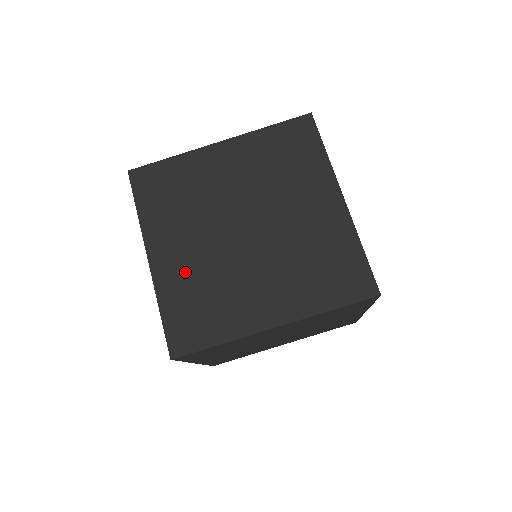
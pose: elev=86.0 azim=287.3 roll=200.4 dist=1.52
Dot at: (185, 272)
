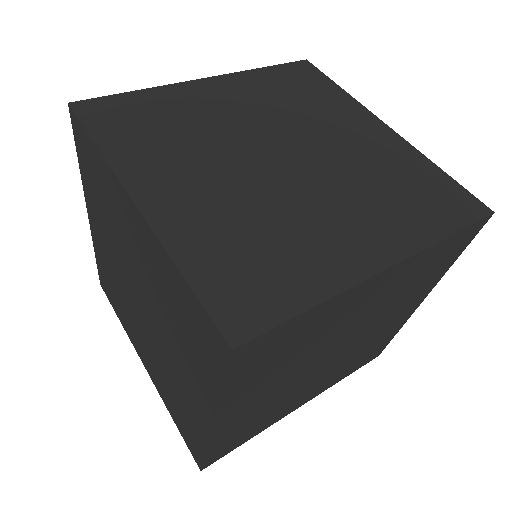
Dot at: (209, 213)
